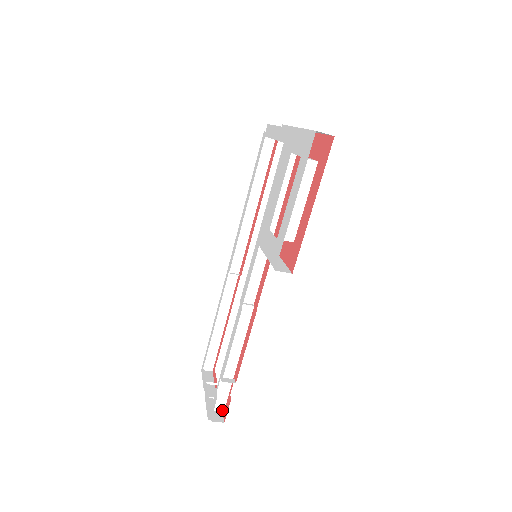
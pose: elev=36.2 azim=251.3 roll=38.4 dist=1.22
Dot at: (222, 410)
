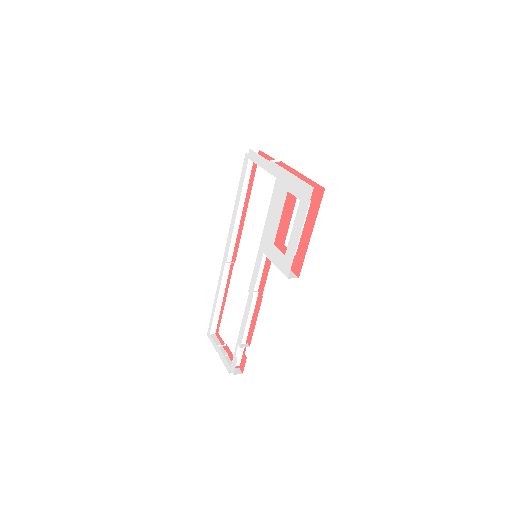
Dot at: (238, 365)
